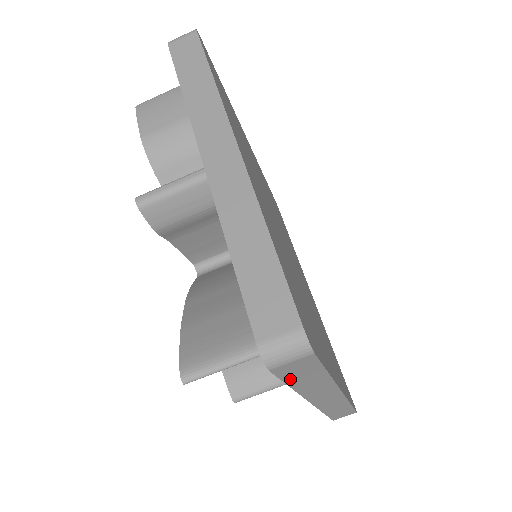
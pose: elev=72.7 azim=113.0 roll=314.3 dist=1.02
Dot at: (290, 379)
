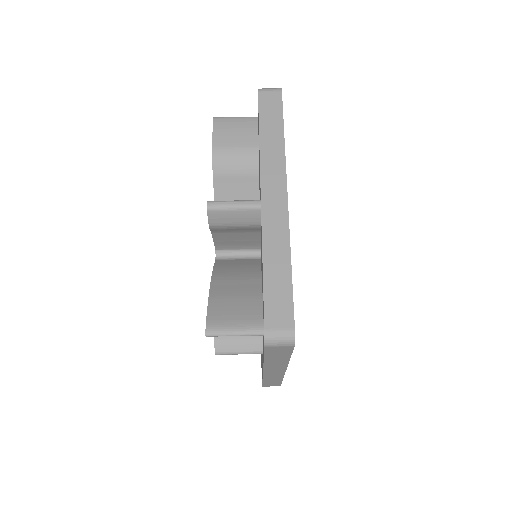
Dot at: (269, 354)
